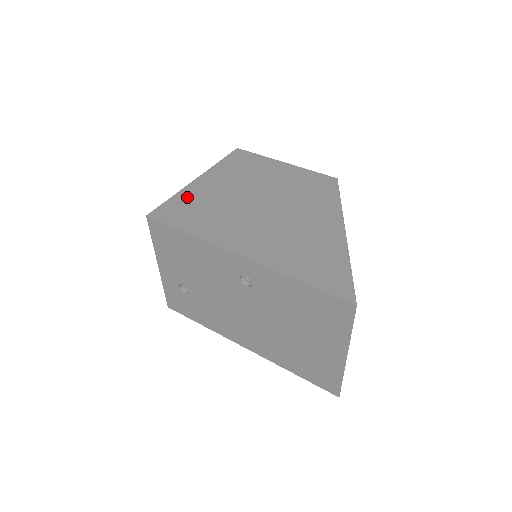
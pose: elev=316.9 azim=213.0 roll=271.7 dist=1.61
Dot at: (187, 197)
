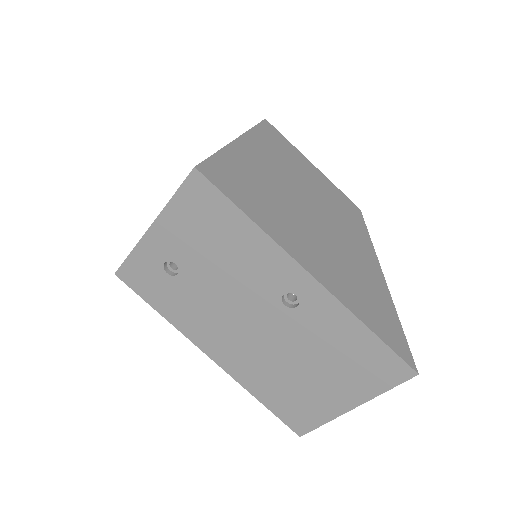
Dot at: (234, 162)
